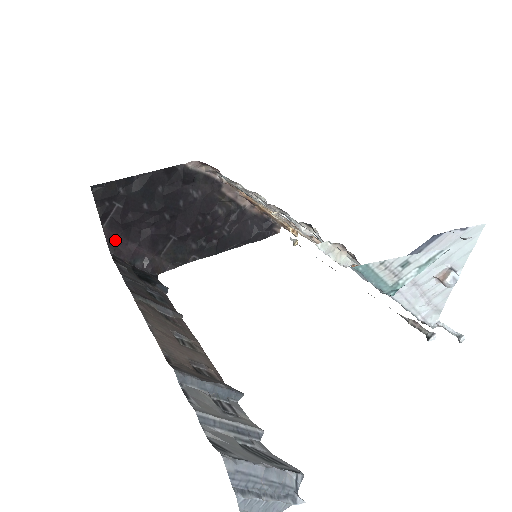
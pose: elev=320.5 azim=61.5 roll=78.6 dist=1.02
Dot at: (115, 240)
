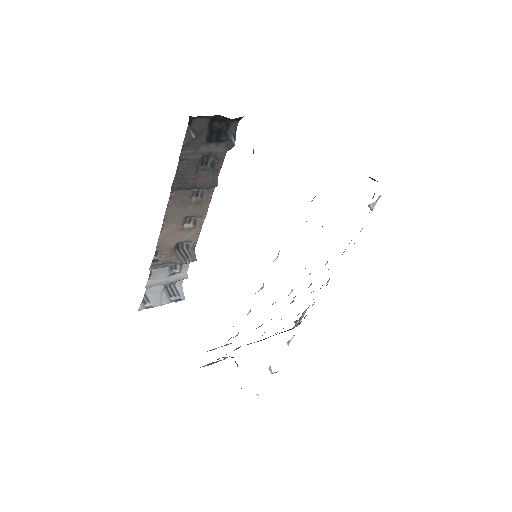
Dot at: occluded
